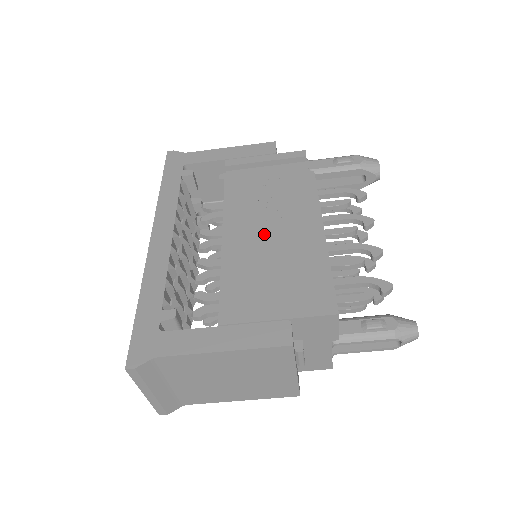
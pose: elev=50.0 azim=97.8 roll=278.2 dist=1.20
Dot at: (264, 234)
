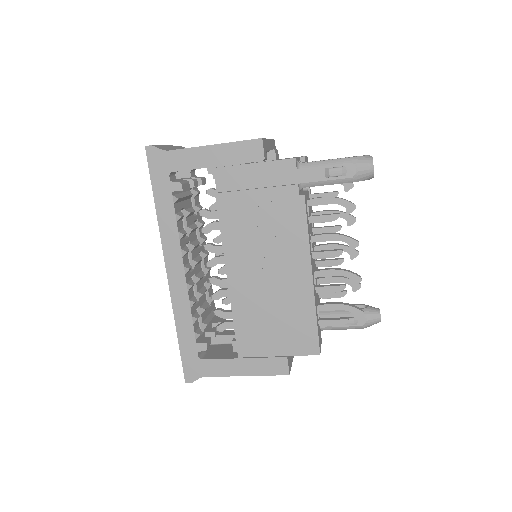
Dot at: (262, 277)
